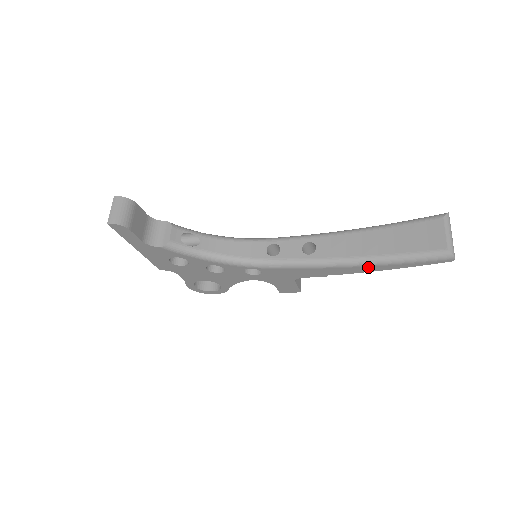
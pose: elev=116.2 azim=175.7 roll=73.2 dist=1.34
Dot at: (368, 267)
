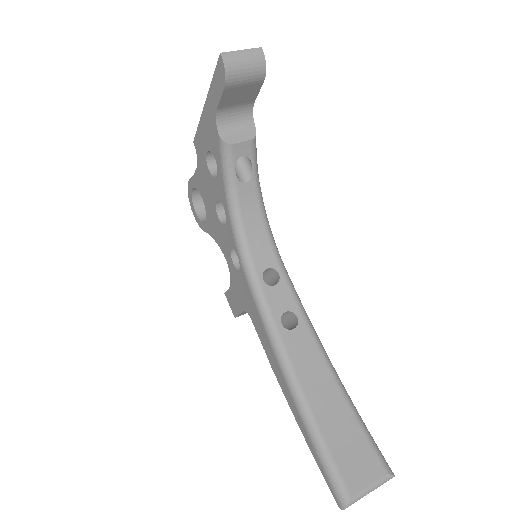
Dot at: (293, 402)
